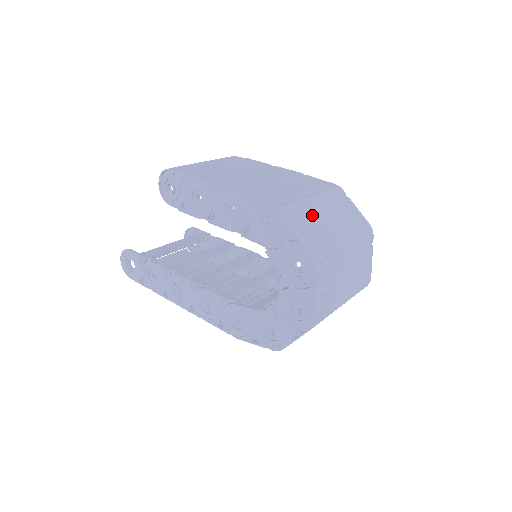
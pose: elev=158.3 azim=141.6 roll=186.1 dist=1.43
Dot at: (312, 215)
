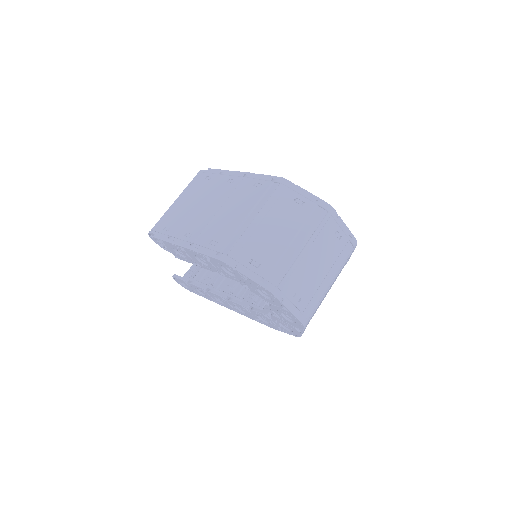
Dot at: (259, 240)
